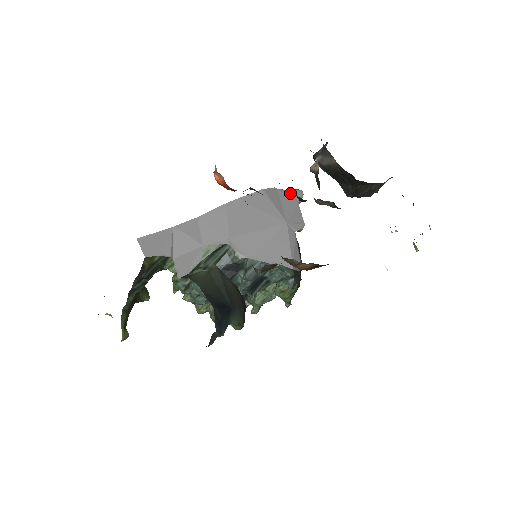
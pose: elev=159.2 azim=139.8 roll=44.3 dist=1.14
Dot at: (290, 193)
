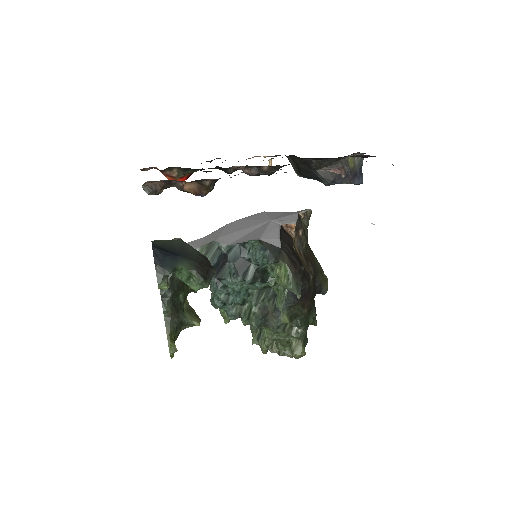
Dot at: (296, 212)
